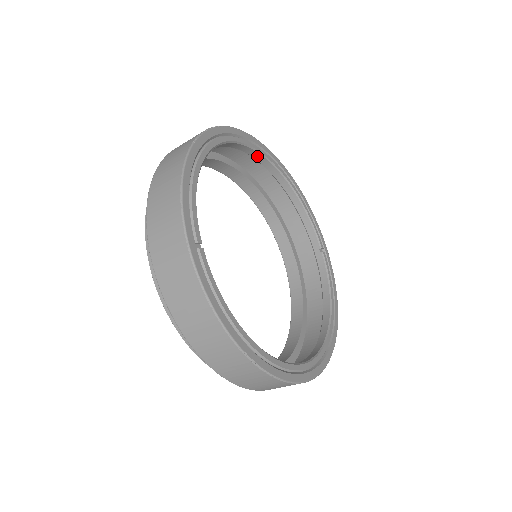
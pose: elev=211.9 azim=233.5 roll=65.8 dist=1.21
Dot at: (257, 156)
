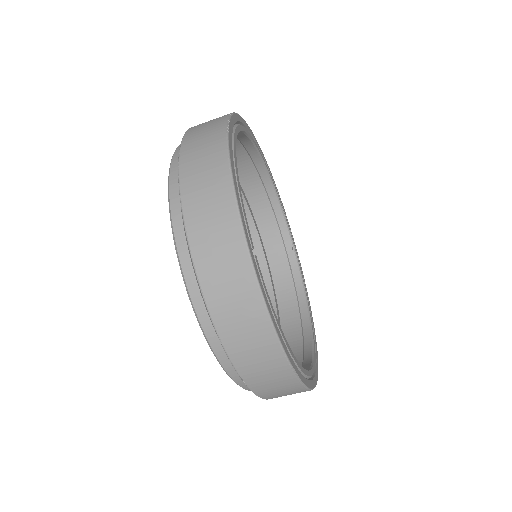
Dot at: (250, 147)
